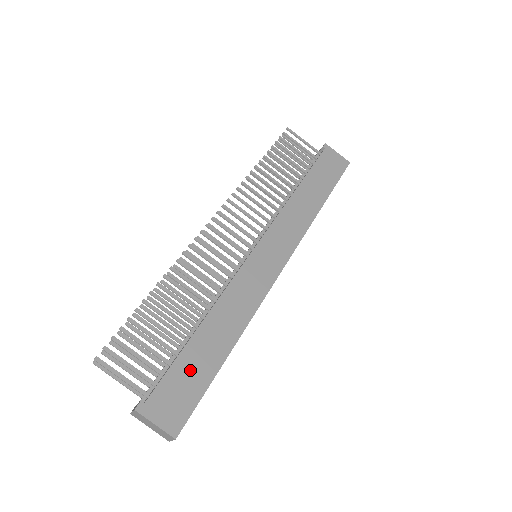
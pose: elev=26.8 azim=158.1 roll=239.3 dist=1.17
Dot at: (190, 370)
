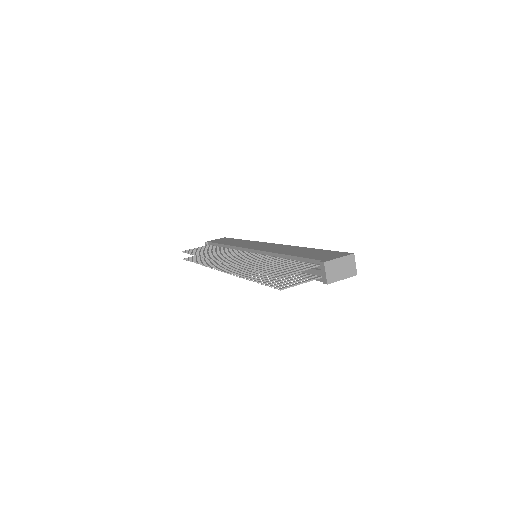
Dot at: (312, 254)
